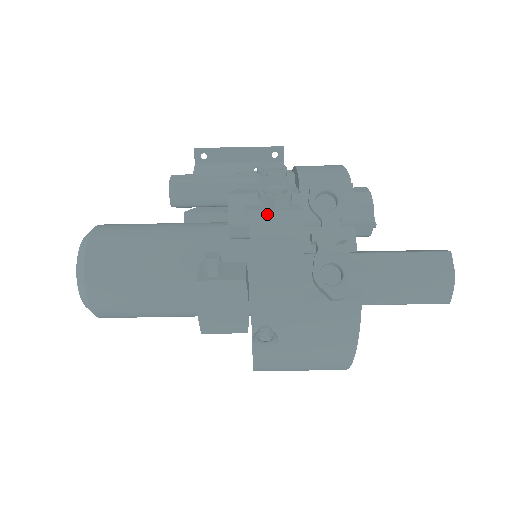
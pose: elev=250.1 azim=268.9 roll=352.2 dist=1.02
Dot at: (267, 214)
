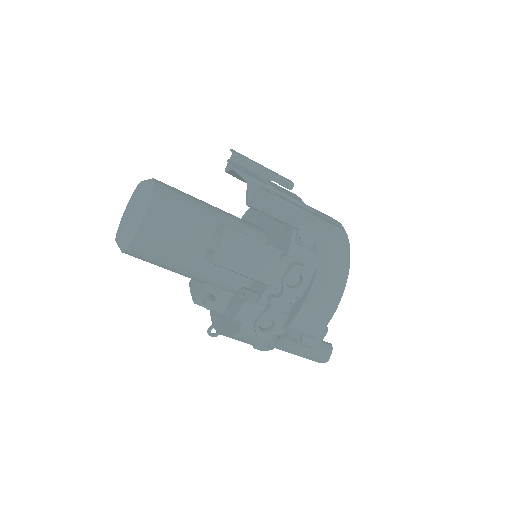
Dot at: (249, 336)
